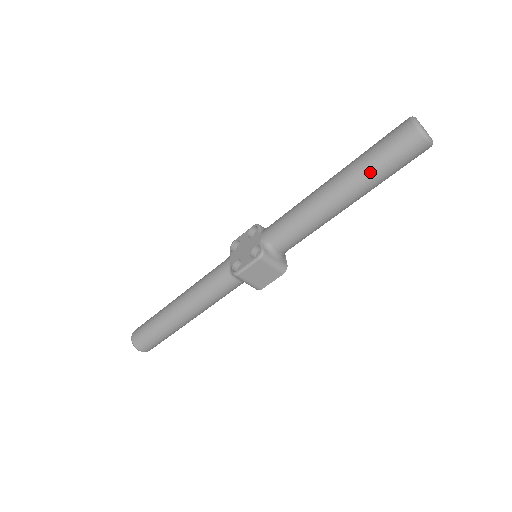
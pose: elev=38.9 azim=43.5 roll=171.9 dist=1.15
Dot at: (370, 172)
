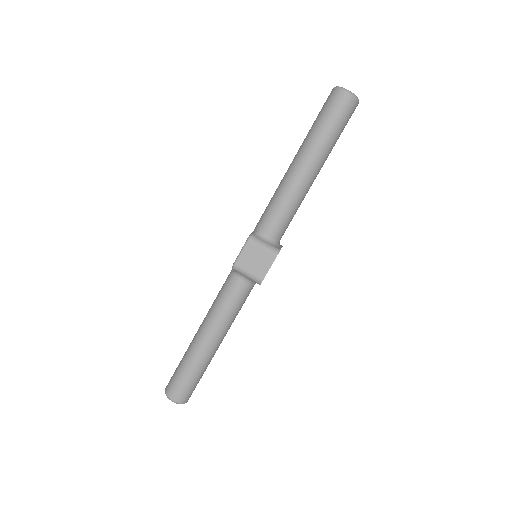
Dot at: (314, 134)
